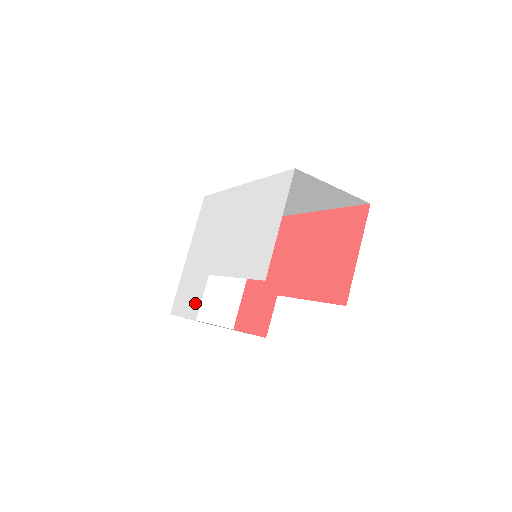
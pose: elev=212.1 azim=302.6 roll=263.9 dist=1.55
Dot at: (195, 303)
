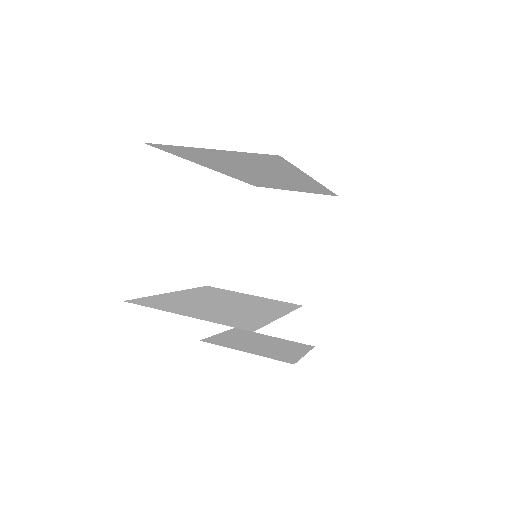
Dot at: occluded
